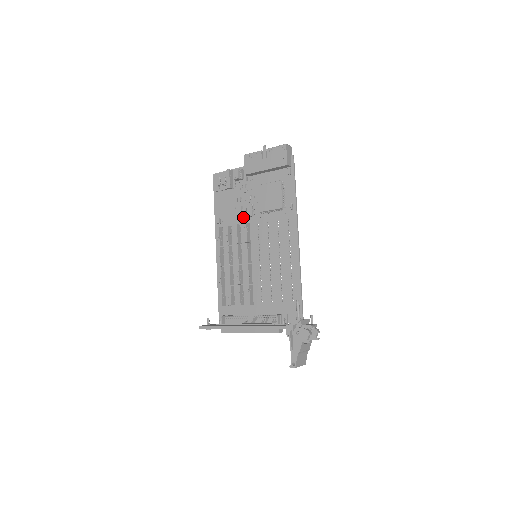
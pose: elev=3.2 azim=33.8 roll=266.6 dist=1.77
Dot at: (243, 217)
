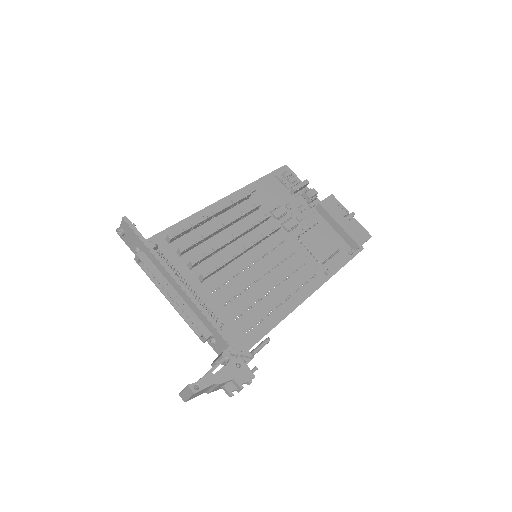
Dot at: (278, 219)
